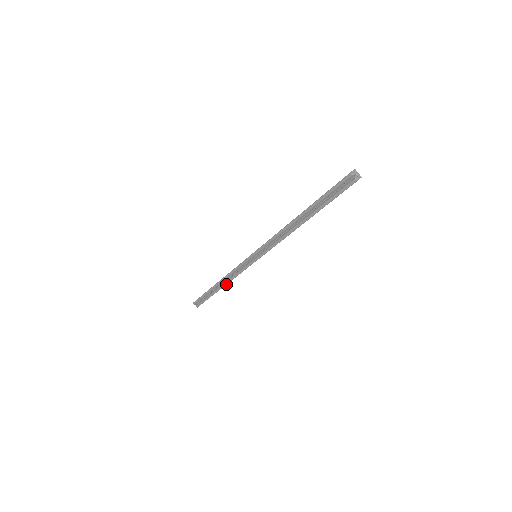
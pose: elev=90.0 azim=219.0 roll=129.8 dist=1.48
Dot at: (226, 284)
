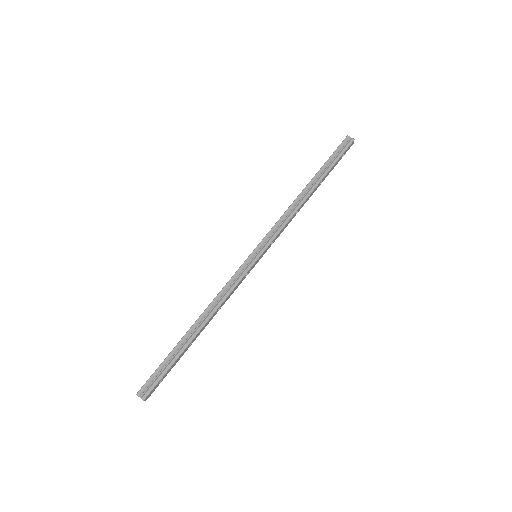
Dot at: (210, 317)
